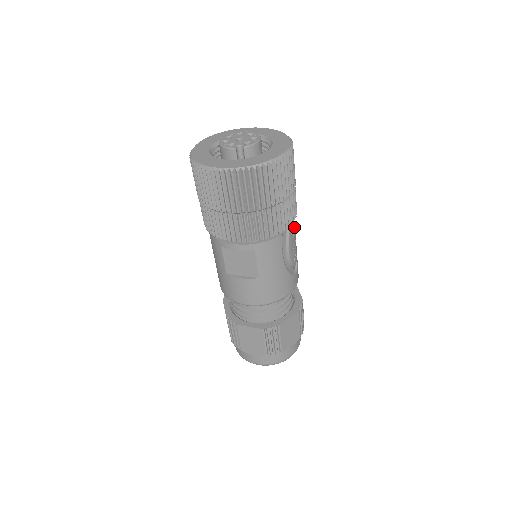
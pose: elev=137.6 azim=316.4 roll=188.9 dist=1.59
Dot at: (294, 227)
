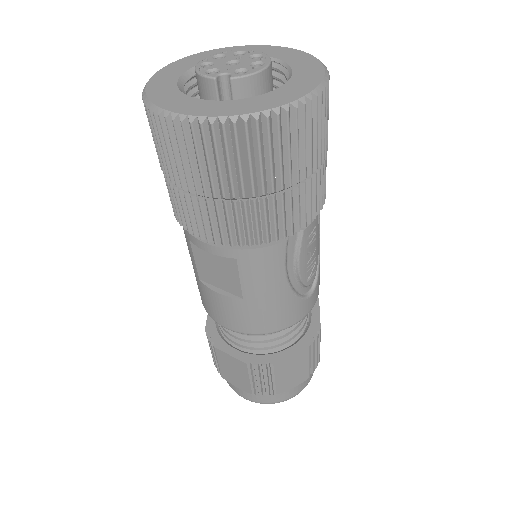
Dot at: (315, 227)
